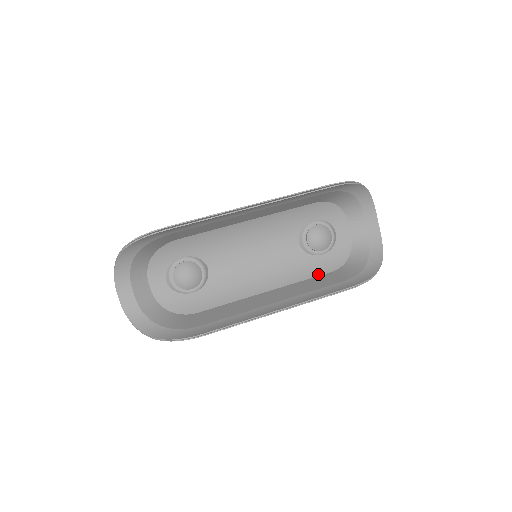
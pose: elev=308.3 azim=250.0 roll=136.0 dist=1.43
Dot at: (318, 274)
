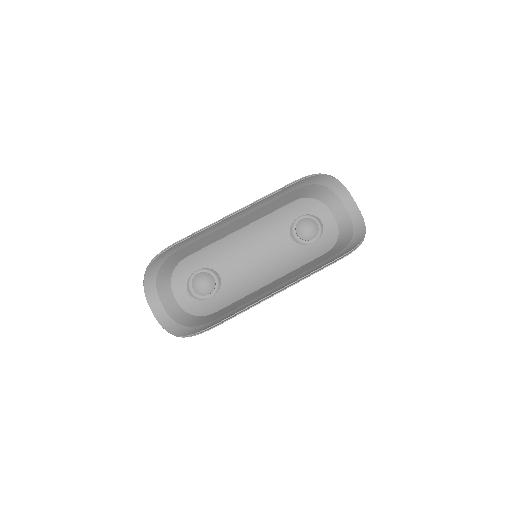
Dot at: (313, 259)
